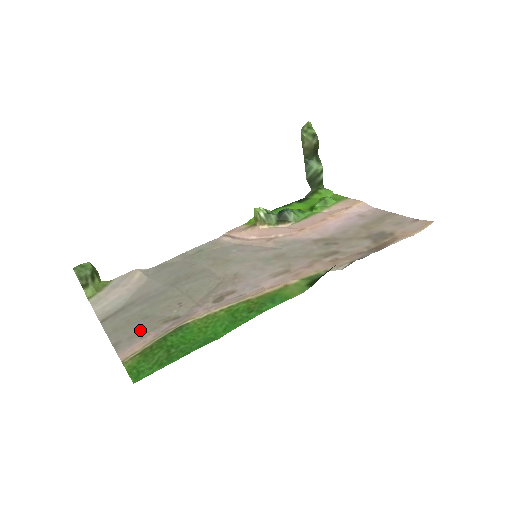
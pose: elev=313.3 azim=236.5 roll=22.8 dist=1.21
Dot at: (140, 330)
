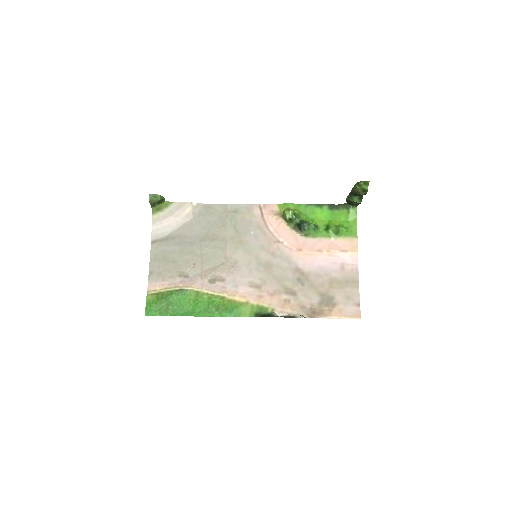
Dot at: (165, 272)
